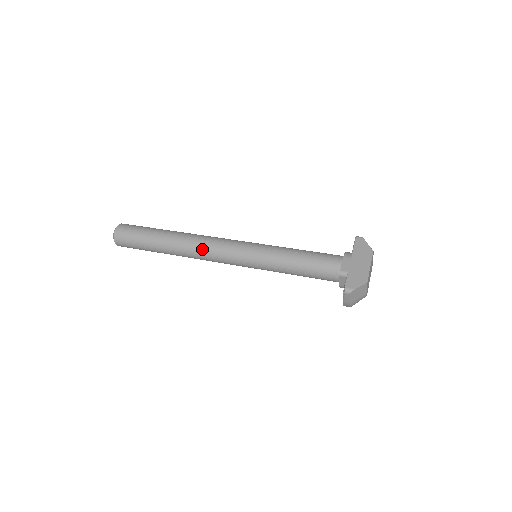
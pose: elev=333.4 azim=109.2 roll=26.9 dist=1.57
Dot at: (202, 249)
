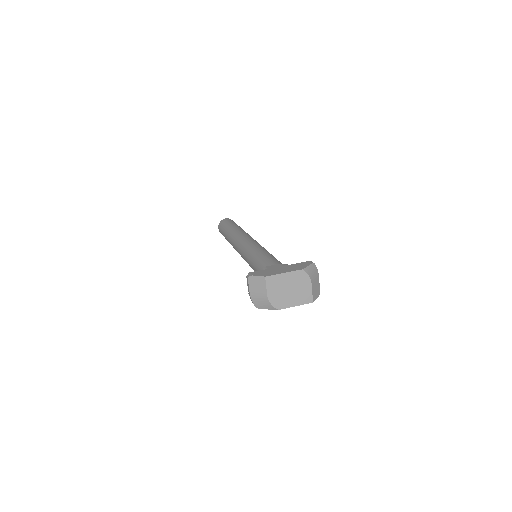
Dot at: (237, 238)
